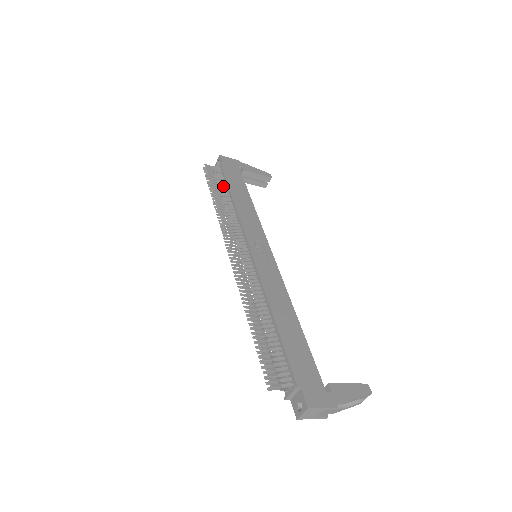
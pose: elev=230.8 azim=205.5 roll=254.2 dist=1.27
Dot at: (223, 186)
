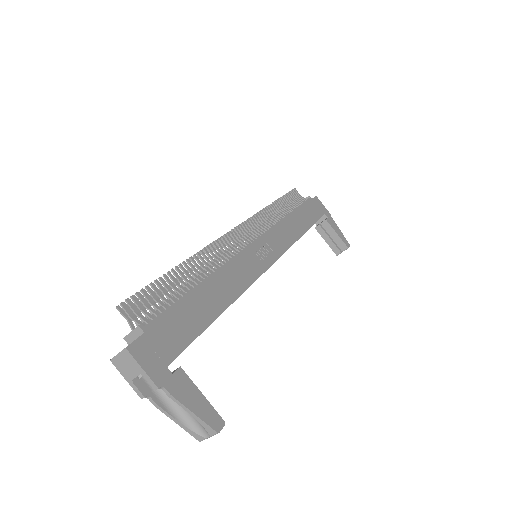
Dot at: occluded
